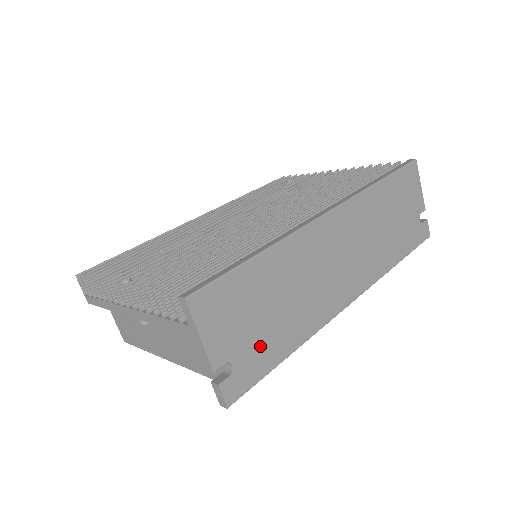
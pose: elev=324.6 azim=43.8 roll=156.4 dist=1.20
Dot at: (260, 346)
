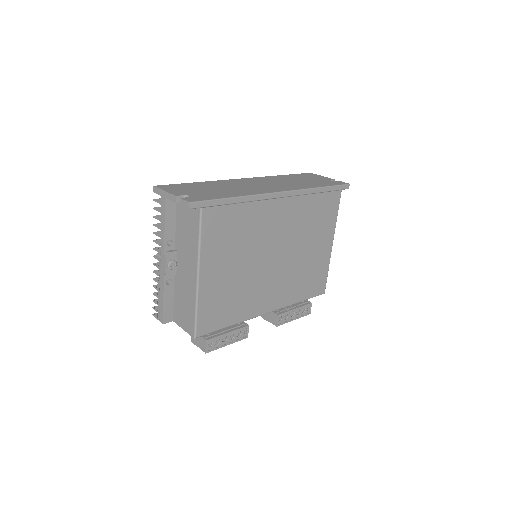
Dot at: (208, 194)
